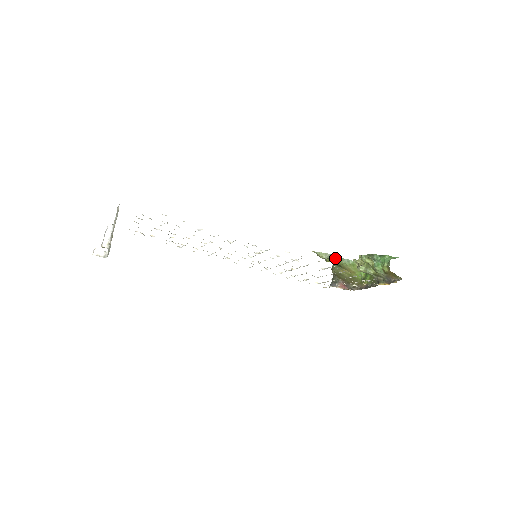
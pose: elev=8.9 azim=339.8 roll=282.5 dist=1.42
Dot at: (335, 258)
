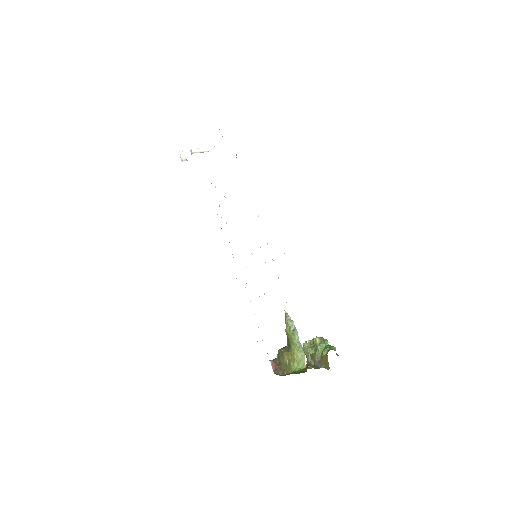
Dot at: (294, 331)
